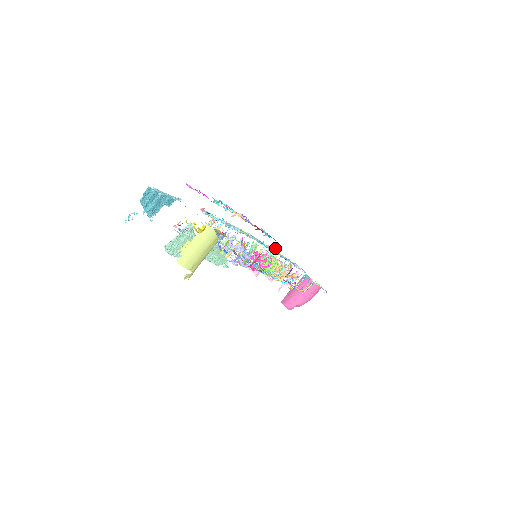
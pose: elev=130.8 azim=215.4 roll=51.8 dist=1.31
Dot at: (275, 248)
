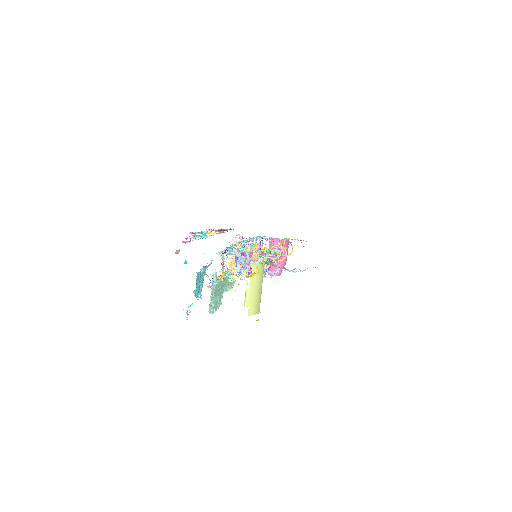
Dot at: (240, 236)
